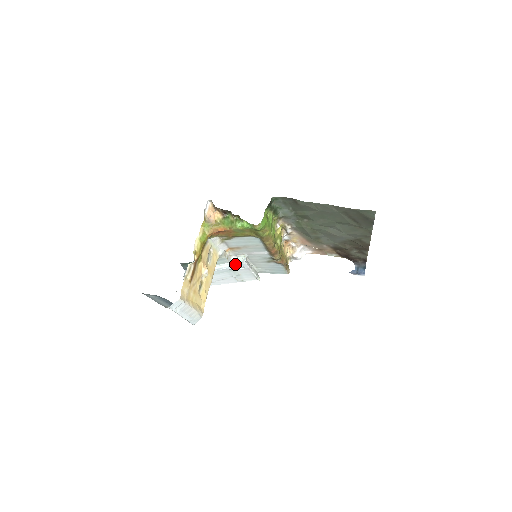
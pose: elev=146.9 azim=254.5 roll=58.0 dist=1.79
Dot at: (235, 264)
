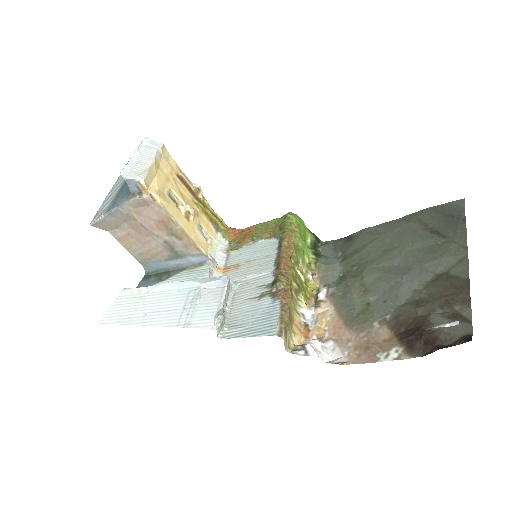
Dot at: (212, 279)
